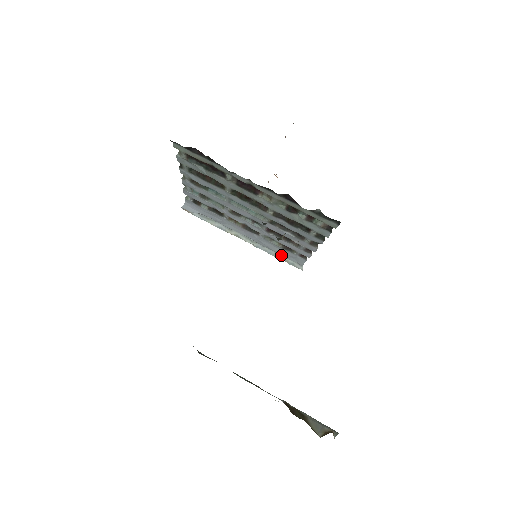
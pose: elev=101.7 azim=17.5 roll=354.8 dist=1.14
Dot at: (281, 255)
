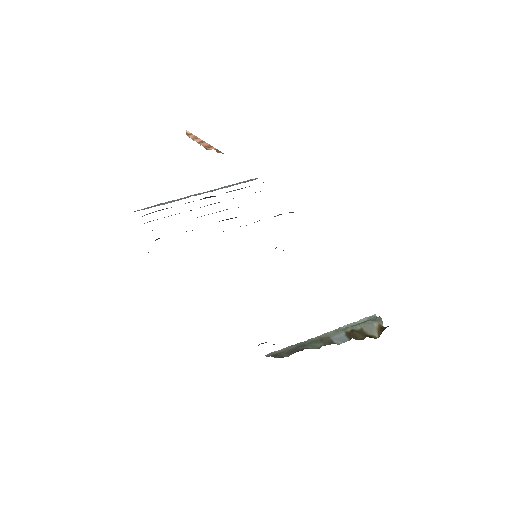
Dot at: (235, 184)
